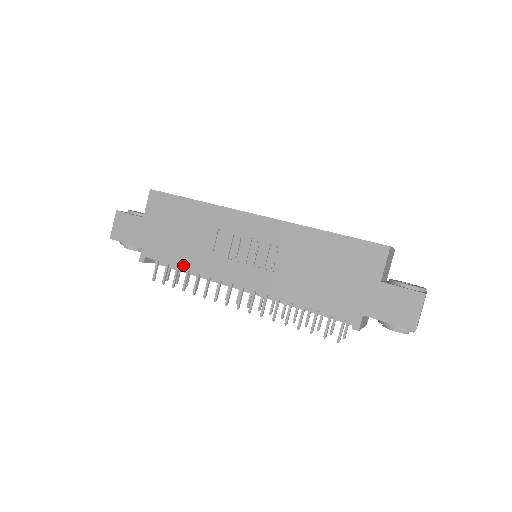
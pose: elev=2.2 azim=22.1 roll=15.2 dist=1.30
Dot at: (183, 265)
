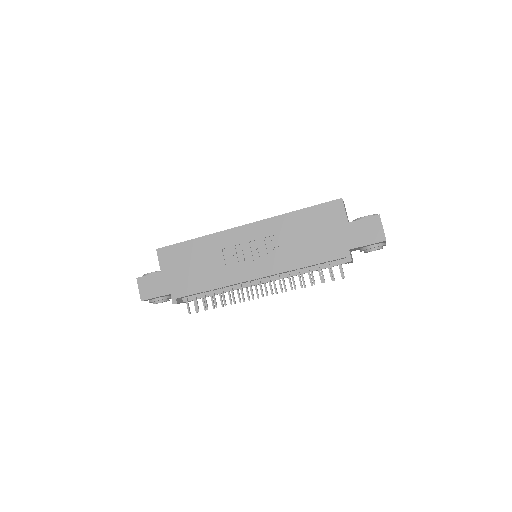
Dot at: (208, 288)
